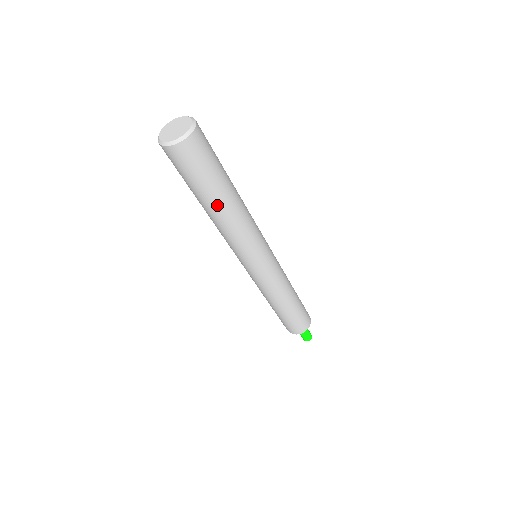
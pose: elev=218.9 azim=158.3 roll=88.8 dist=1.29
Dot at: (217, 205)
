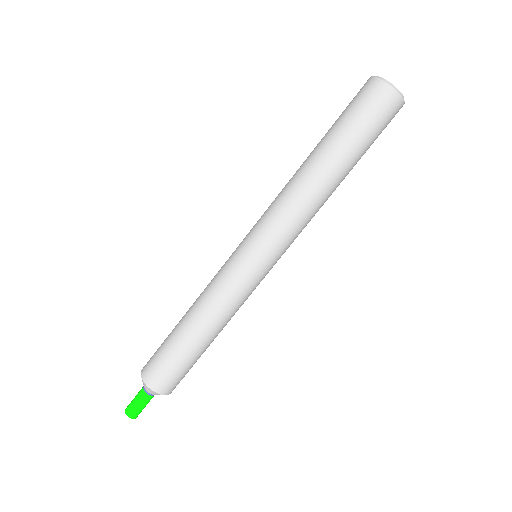
Dot at: (345, 176)
